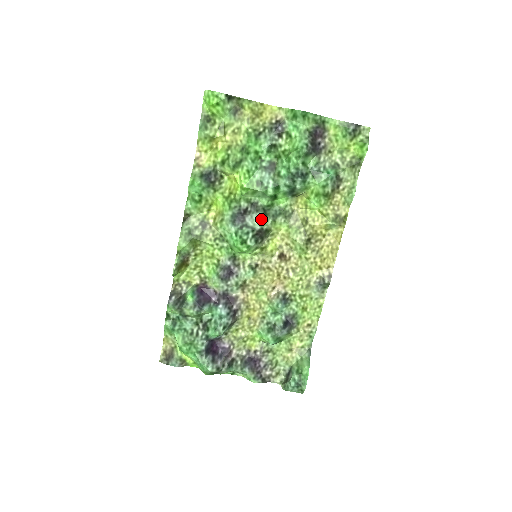
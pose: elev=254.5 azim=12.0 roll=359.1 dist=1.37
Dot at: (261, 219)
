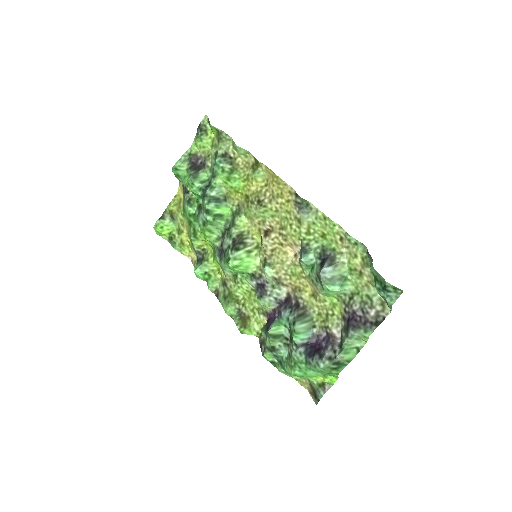
Dot at: (228, 236)
